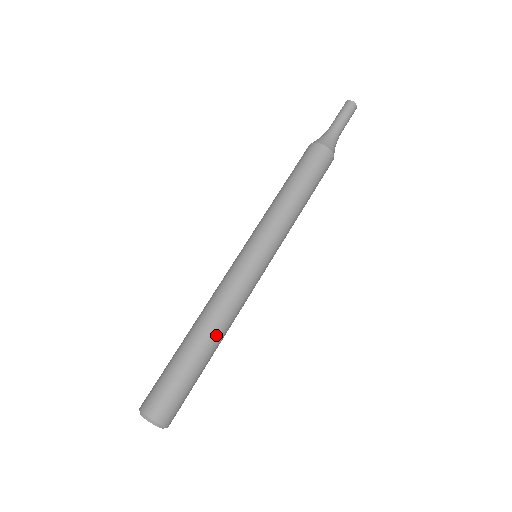
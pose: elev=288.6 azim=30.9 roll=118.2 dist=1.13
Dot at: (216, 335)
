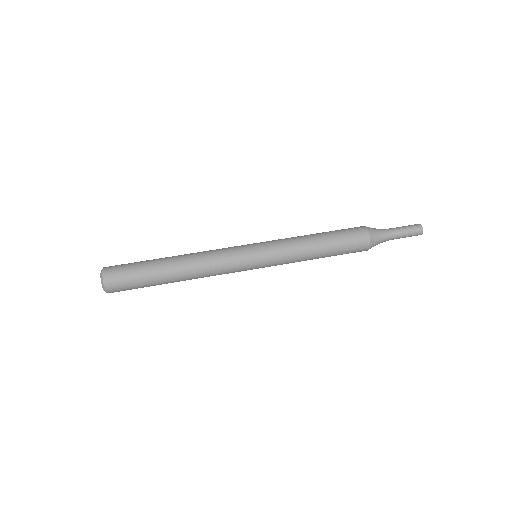
Dot at: (184, 277)
